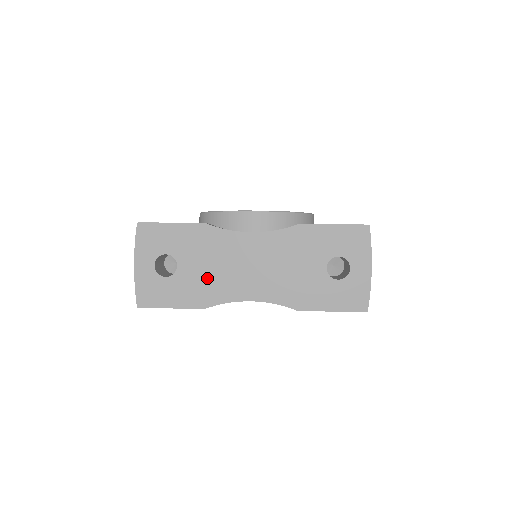
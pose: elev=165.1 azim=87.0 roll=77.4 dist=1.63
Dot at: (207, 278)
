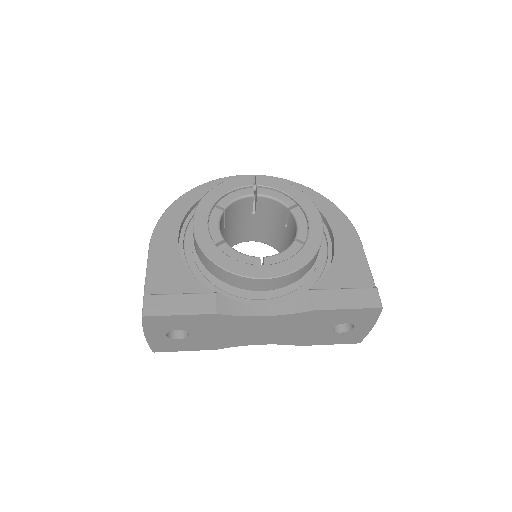
Dot at: (219, 338)
